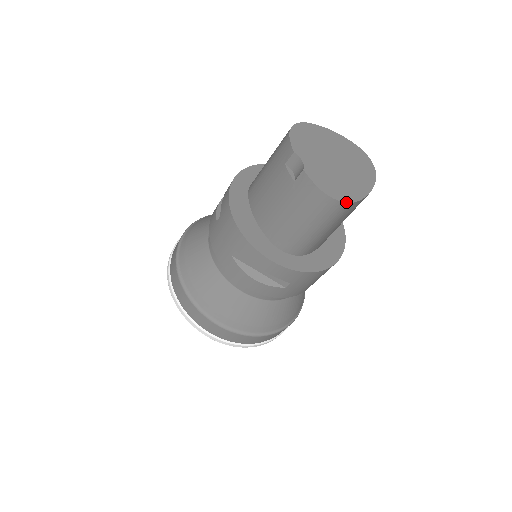
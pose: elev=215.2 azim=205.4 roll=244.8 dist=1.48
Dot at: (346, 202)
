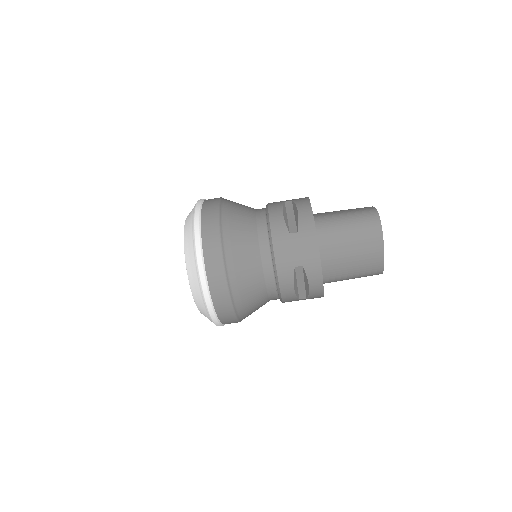
Dot at: (381, 225)
